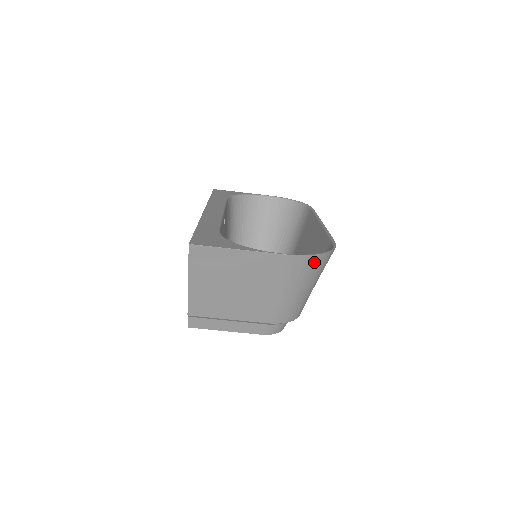
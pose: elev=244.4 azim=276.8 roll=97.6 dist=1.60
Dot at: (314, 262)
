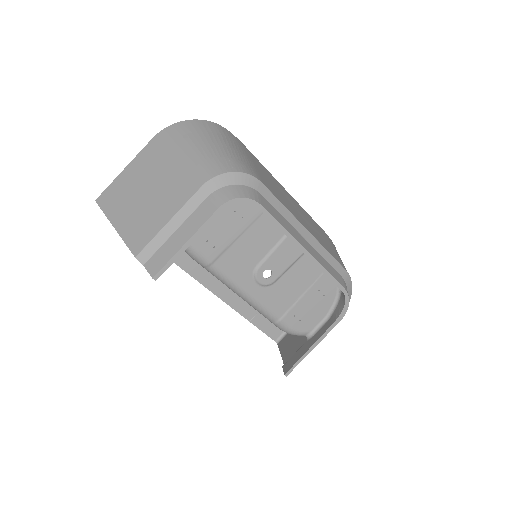
Dot at: (188, 126)
